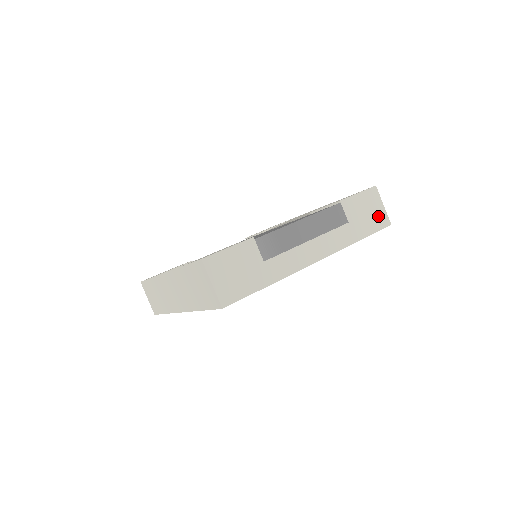
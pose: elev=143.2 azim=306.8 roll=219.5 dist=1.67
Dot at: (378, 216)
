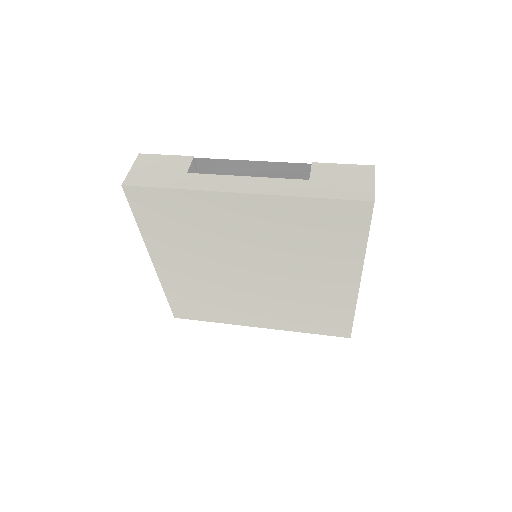
Dot at: (358, 188)
